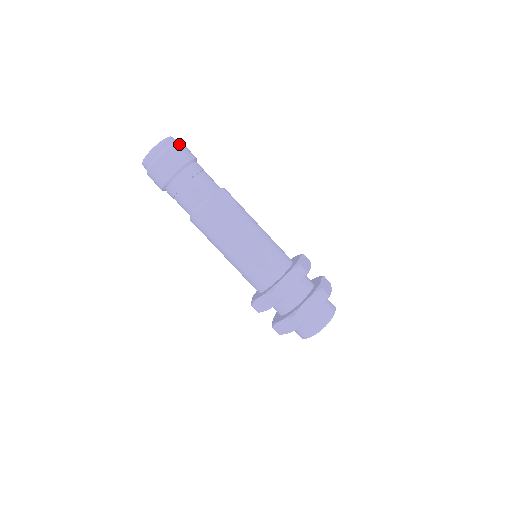
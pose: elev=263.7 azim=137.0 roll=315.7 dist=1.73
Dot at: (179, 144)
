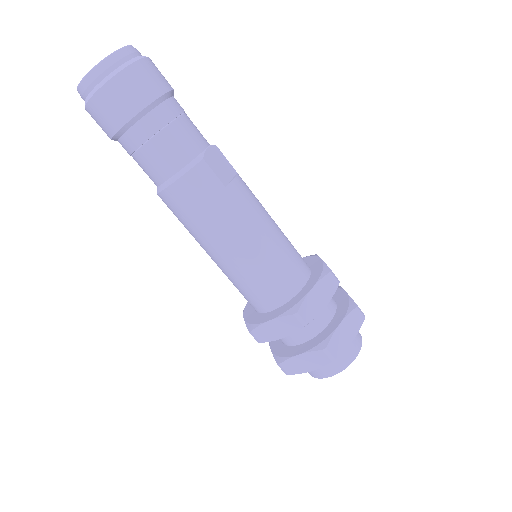
Dot at: (150, 60)
